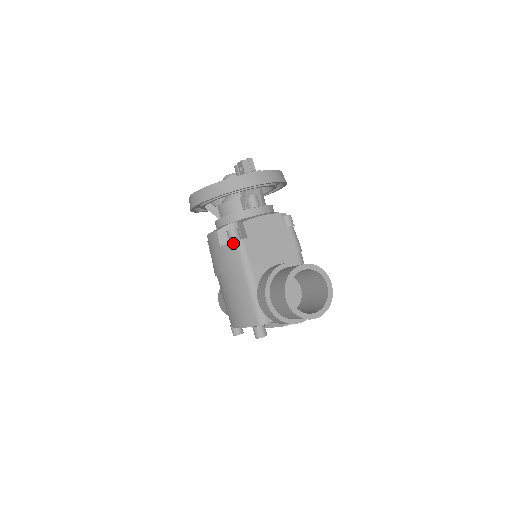
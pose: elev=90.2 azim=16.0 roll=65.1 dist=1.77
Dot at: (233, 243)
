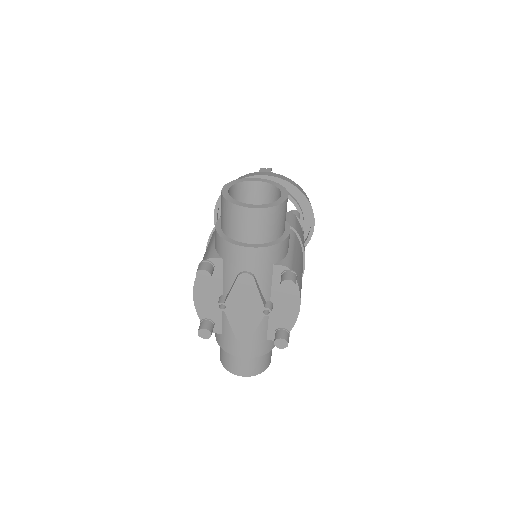
Dot at: occluded
